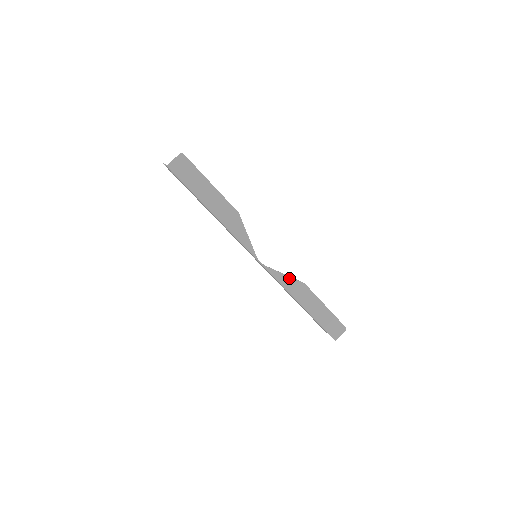
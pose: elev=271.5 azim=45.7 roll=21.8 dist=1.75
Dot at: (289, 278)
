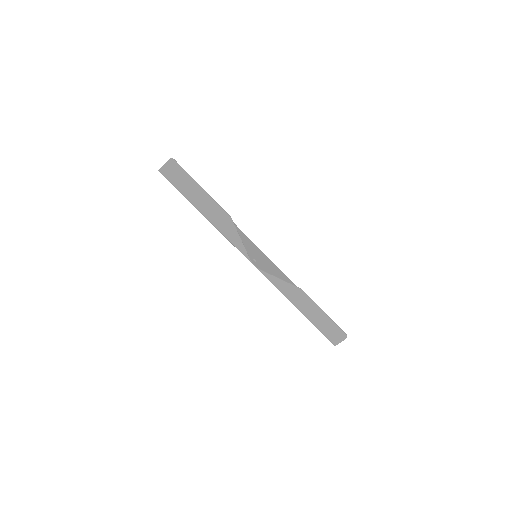
Dot at: (285, 283)
